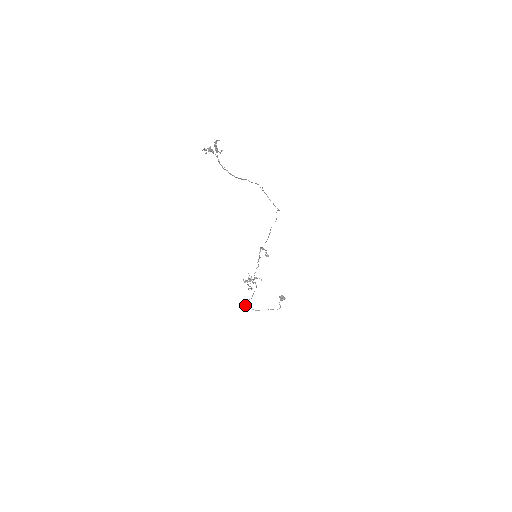
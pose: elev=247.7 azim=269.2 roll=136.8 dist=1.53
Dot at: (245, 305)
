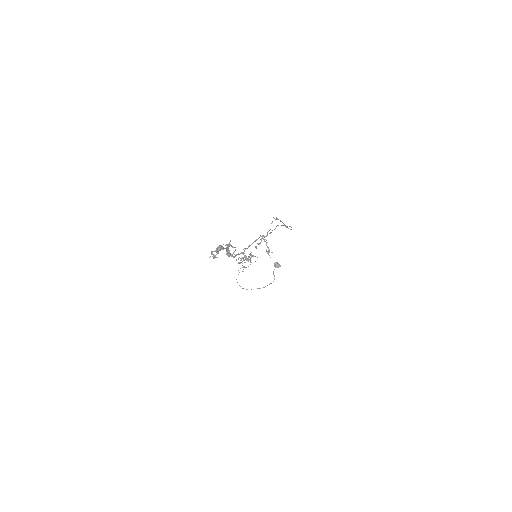
Dot at: occluded
